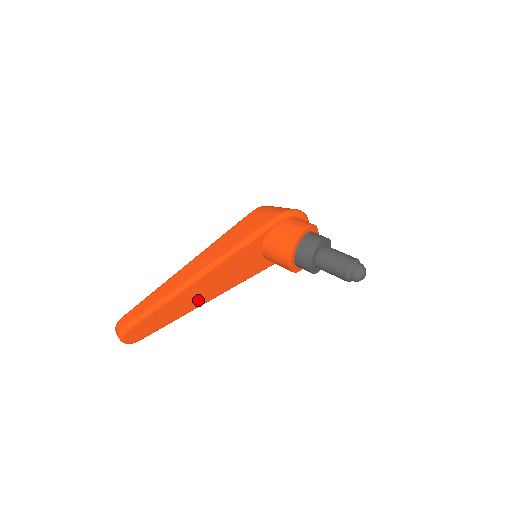
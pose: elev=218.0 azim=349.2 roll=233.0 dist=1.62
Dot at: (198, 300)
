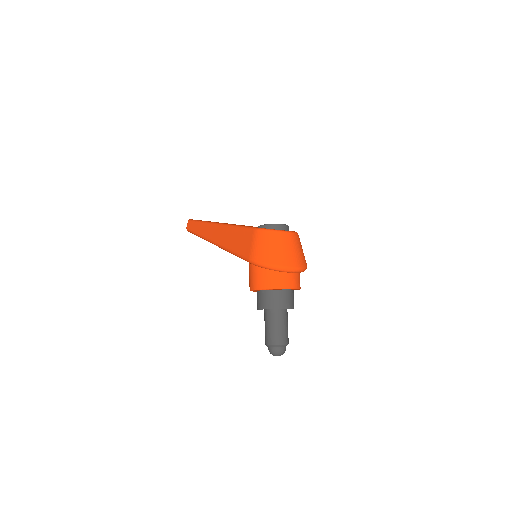
Dot at: occluded
